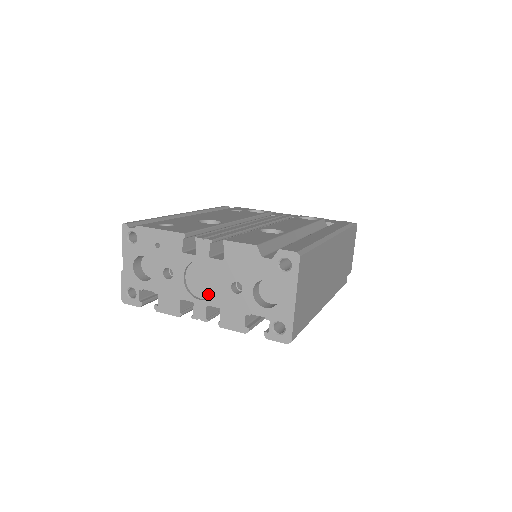
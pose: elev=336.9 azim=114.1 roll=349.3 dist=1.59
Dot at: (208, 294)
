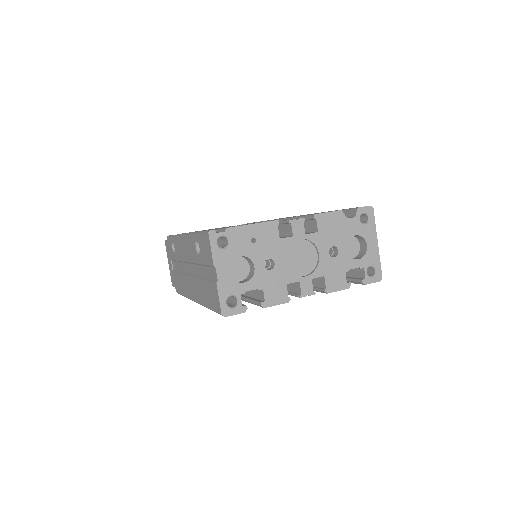
Dot at: (308, 269)
